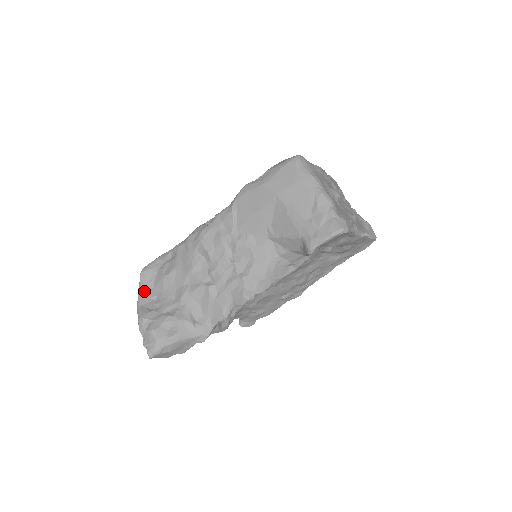
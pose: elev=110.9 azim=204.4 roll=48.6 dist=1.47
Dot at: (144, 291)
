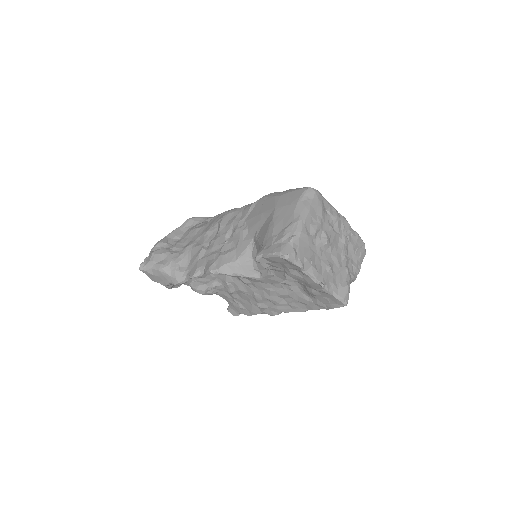
Dot at: (178, 231)
